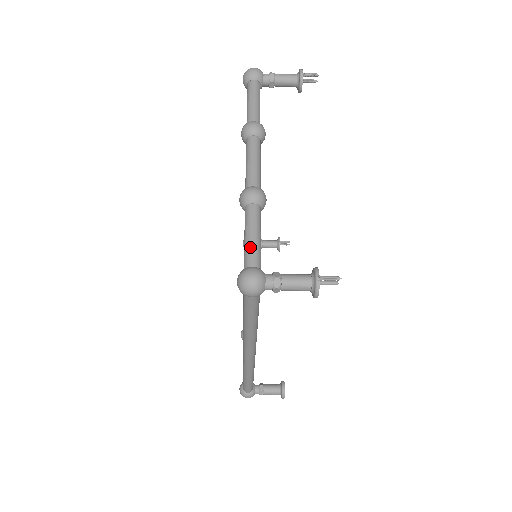
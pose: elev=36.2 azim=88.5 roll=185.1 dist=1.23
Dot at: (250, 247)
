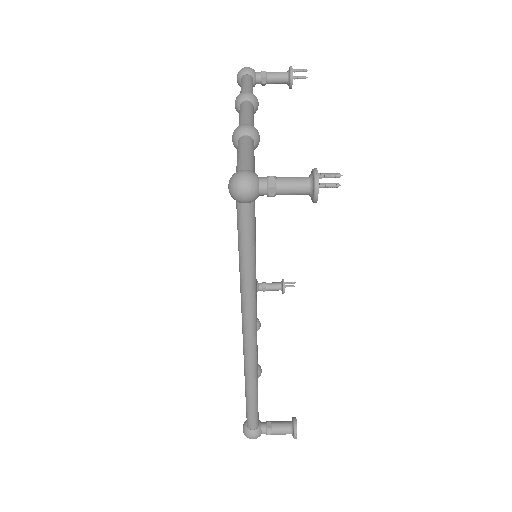
Dot at: (242, 160)
